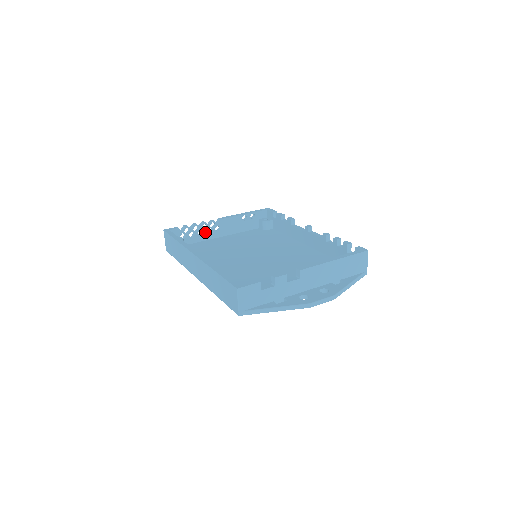
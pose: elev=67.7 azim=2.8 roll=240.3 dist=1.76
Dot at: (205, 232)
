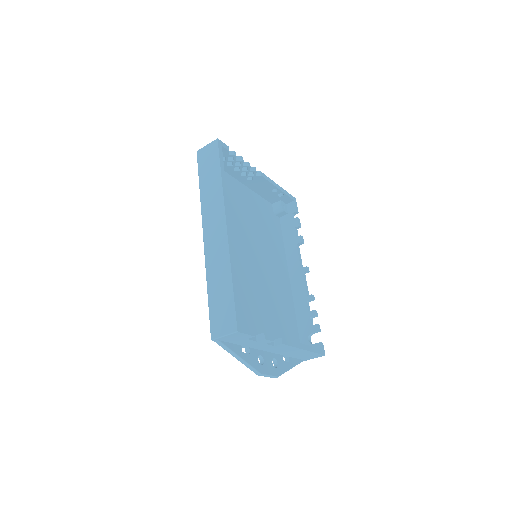
Dot at: (240, 171)
